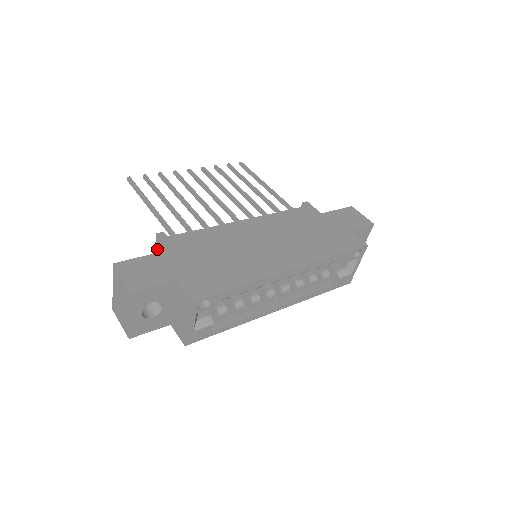
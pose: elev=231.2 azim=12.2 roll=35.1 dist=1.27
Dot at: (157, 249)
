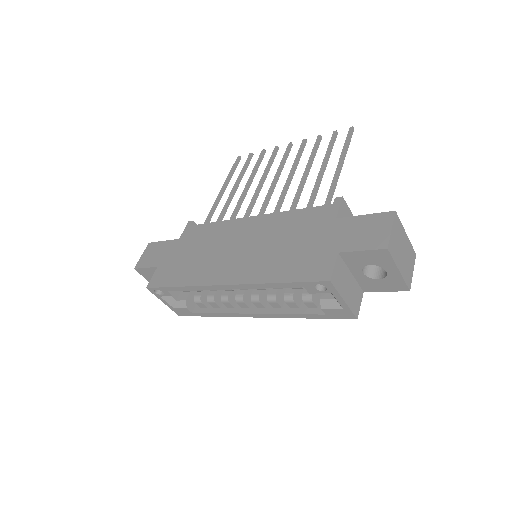
Dot at: occluded
